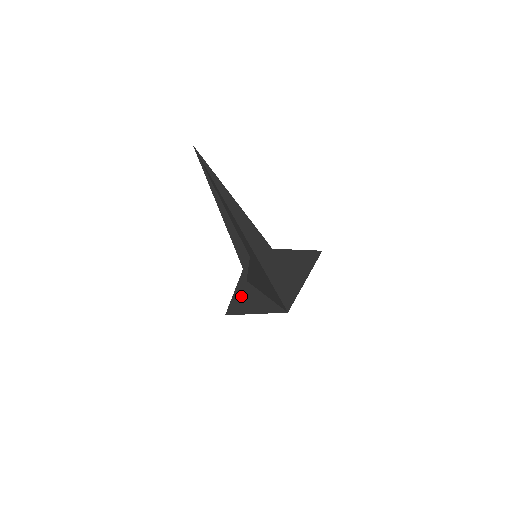
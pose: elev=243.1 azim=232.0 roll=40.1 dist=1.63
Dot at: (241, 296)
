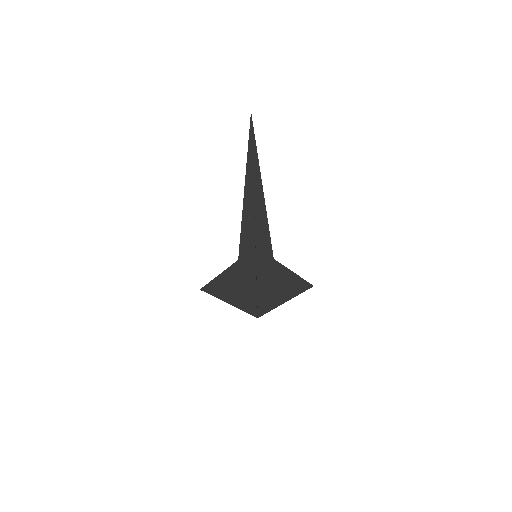
Dot at: (224, 282)
